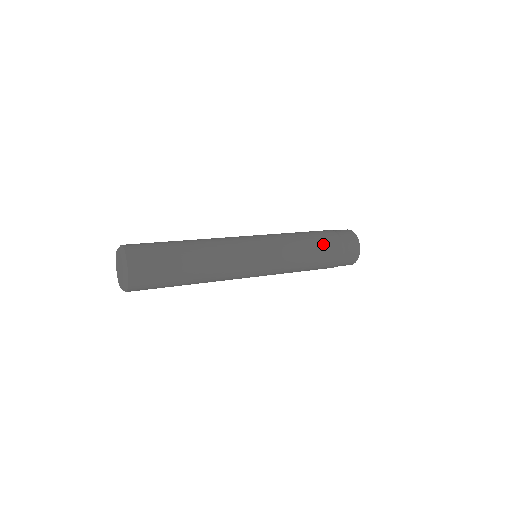
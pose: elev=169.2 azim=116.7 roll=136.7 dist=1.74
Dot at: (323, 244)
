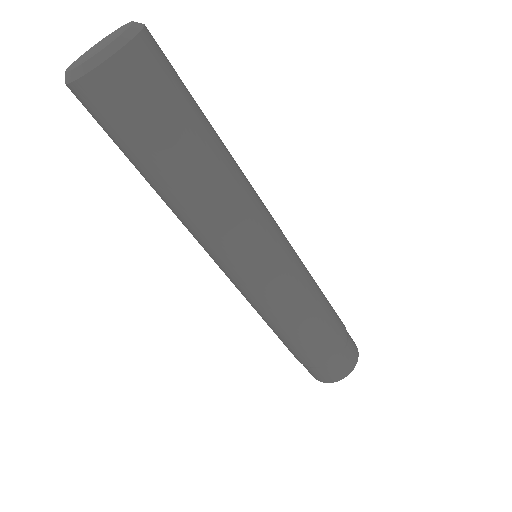
Dot at: occluded
